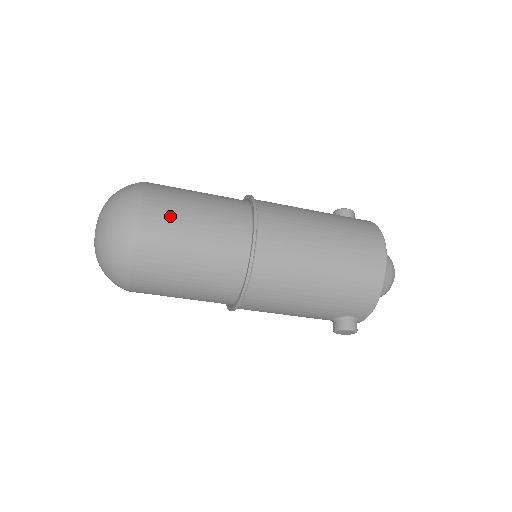
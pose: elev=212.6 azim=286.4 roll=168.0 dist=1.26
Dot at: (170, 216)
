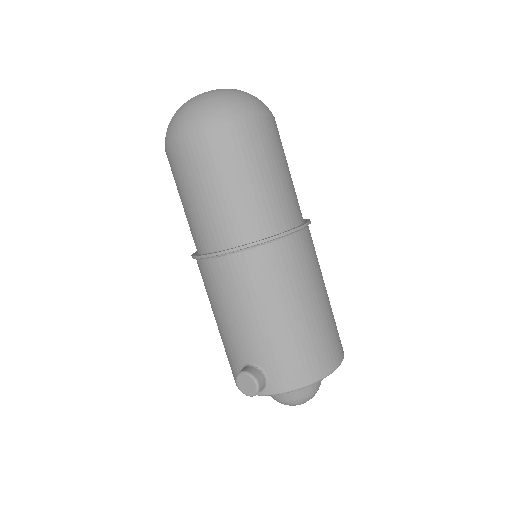
Dot at: (276, 144)
